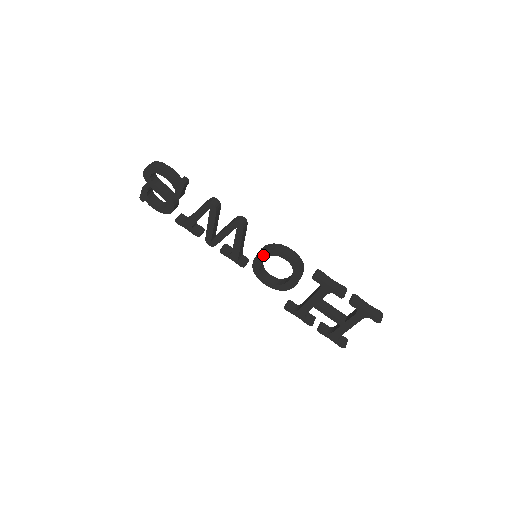
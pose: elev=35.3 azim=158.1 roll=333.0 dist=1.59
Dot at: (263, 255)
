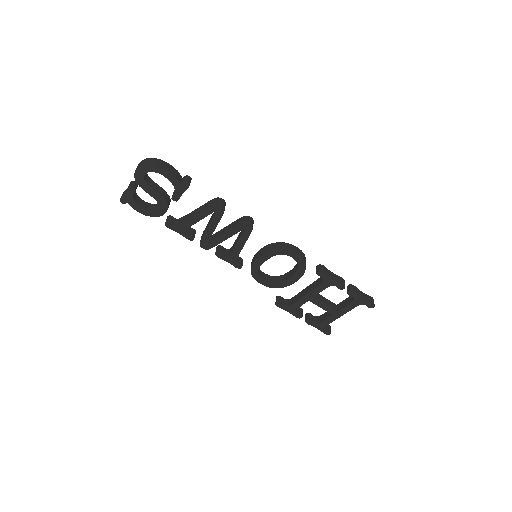
Dot at: (268, 255)
